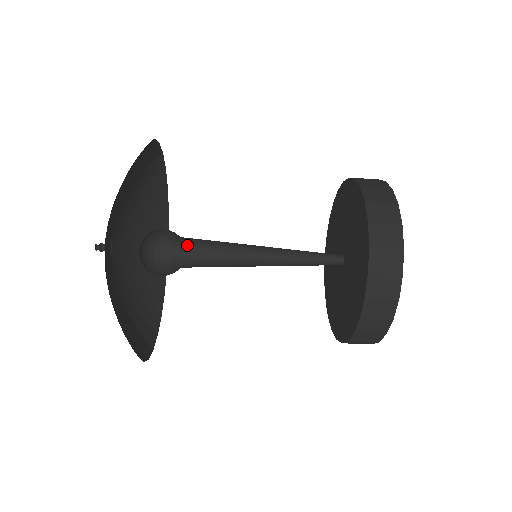
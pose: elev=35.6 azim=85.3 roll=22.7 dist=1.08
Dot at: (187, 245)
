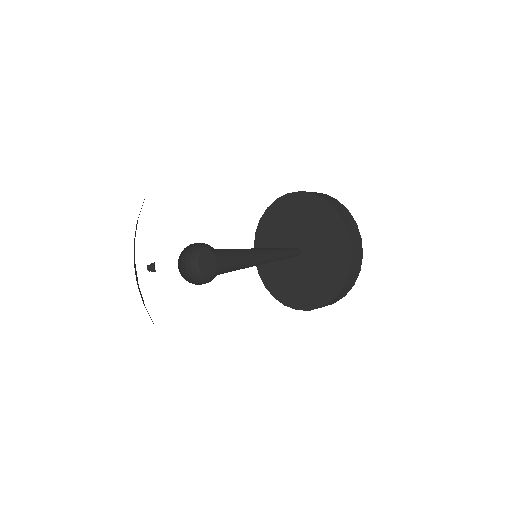
Dot at: (223, 271)
